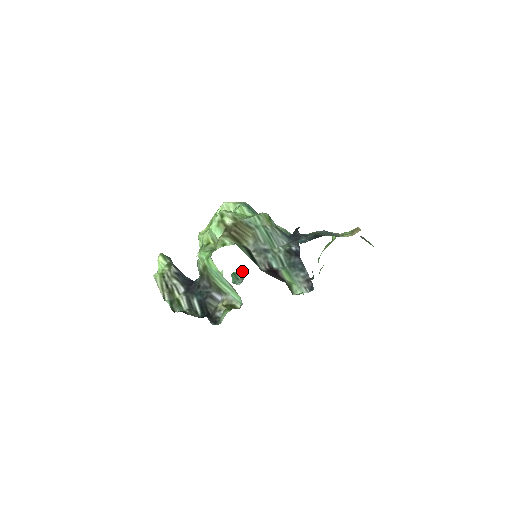
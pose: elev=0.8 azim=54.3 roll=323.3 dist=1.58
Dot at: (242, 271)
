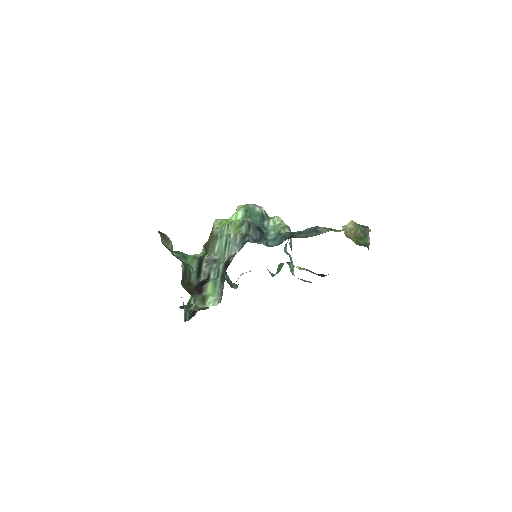
Dot at: occluded
